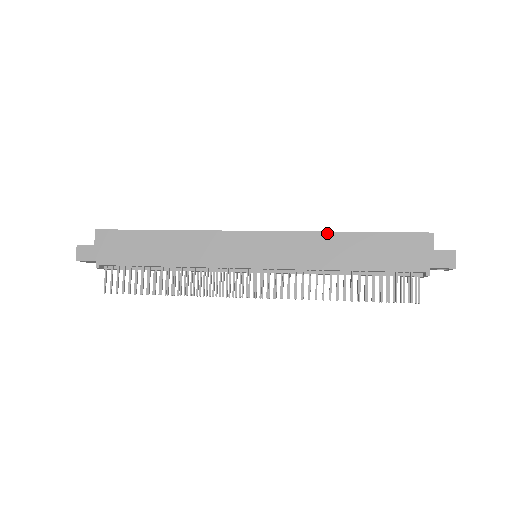
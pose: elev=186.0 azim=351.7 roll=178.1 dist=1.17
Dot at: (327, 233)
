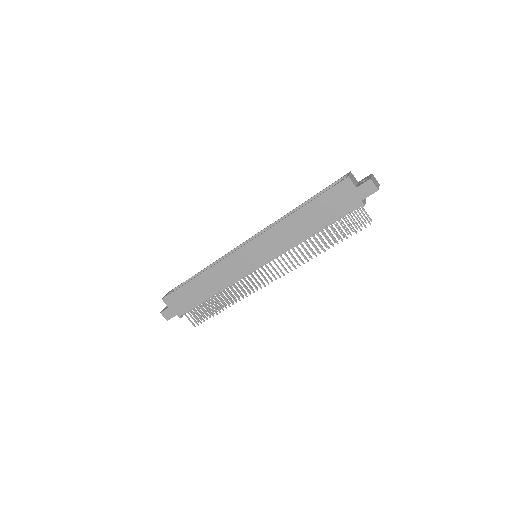
Dot at: (284, 220)
